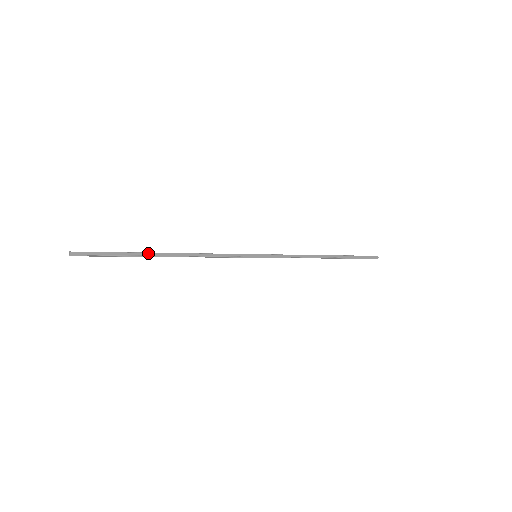
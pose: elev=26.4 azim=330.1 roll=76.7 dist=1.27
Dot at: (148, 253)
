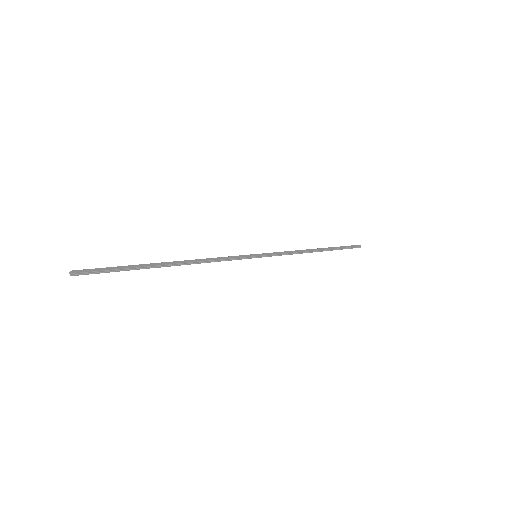
Dot at: (153, 264)
